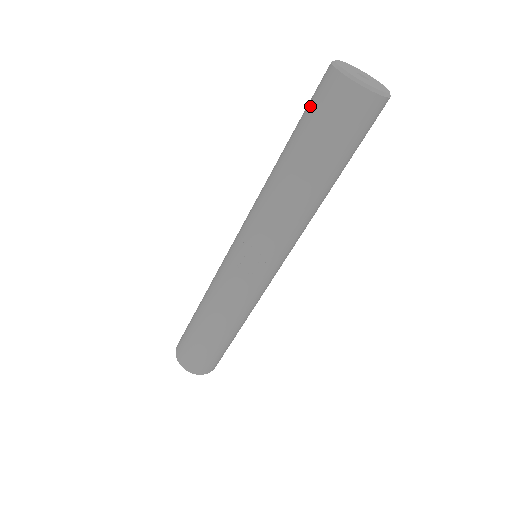
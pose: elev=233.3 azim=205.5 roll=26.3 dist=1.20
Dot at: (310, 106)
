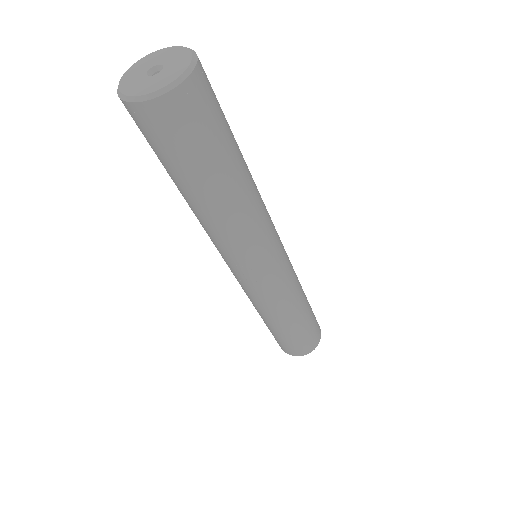
Dot at: occluded
